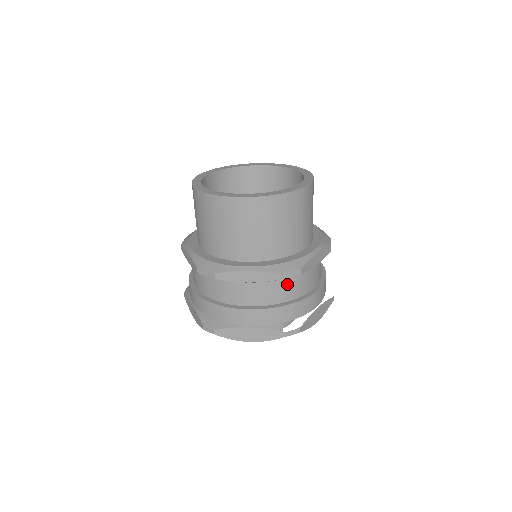
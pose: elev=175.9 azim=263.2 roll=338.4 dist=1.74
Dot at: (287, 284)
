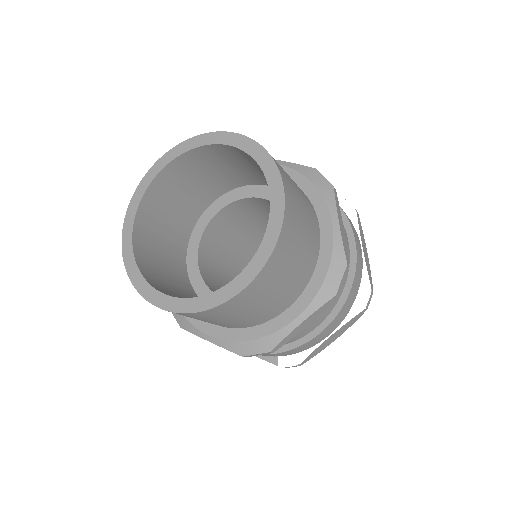
Dot at: occluded
